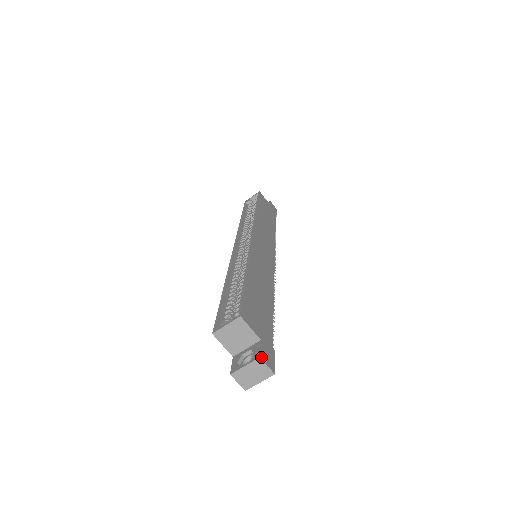
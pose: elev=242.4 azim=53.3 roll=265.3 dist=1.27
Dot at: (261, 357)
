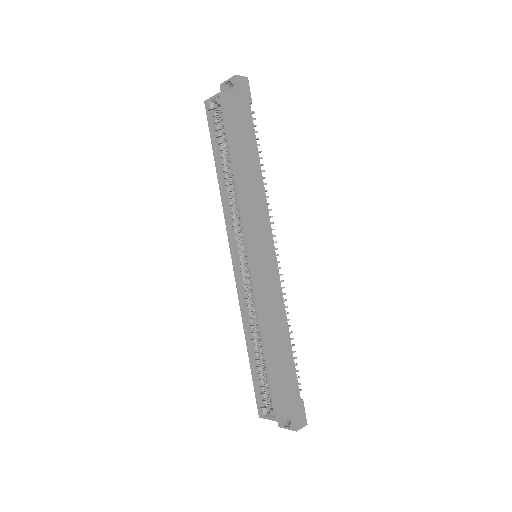
Dot at: (297, 430)
